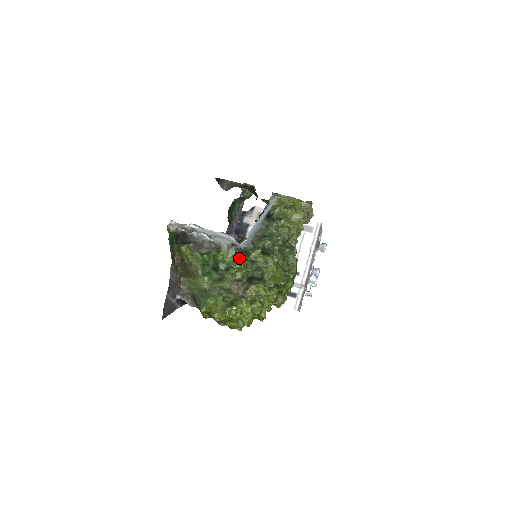
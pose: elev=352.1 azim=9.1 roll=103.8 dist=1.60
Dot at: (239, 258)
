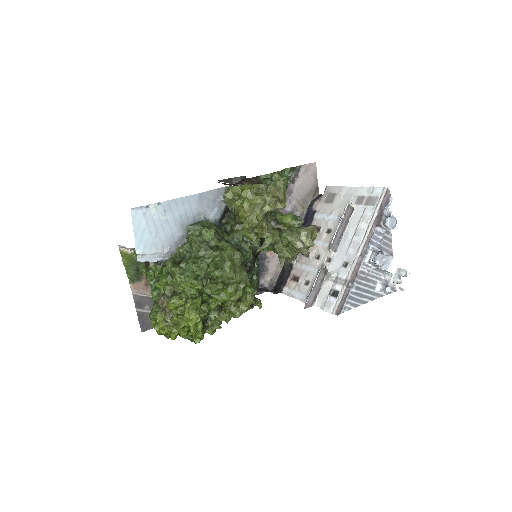
Dot at: (164, 271)
